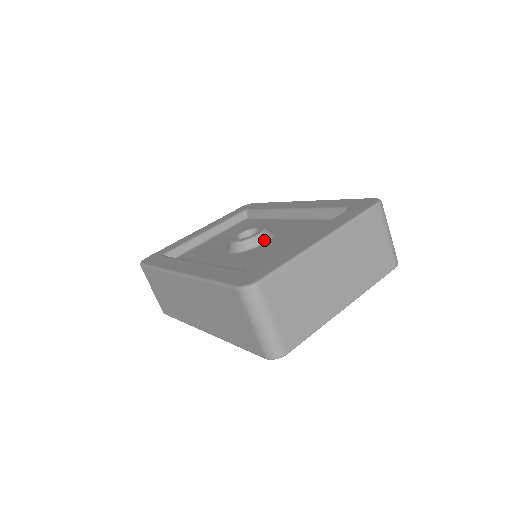
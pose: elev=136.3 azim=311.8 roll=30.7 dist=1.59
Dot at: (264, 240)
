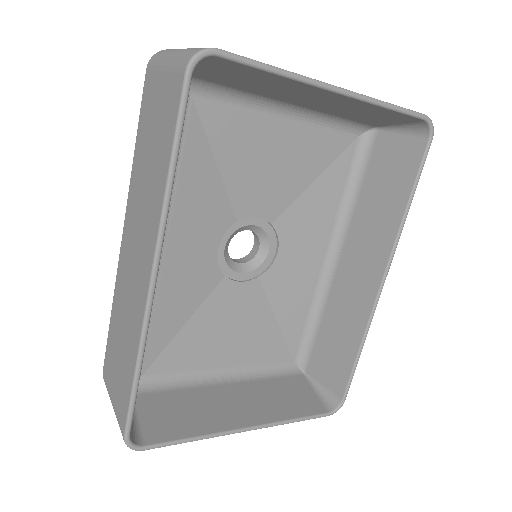
Dot at: occluded
